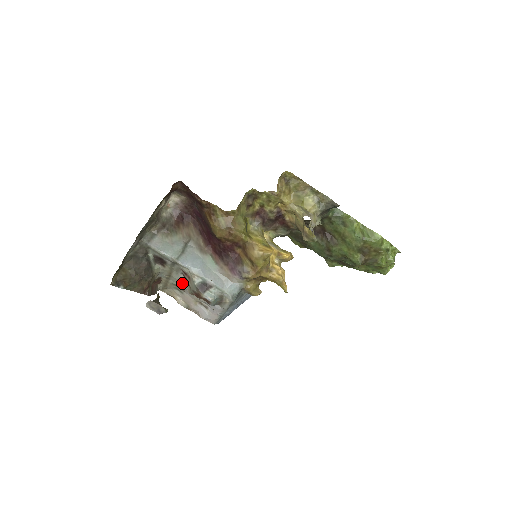
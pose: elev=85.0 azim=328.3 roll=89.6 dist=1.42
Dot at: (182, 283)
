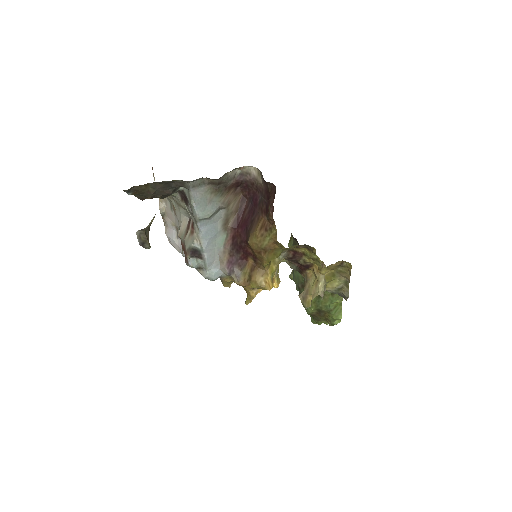
Dot at: (181, 220)
